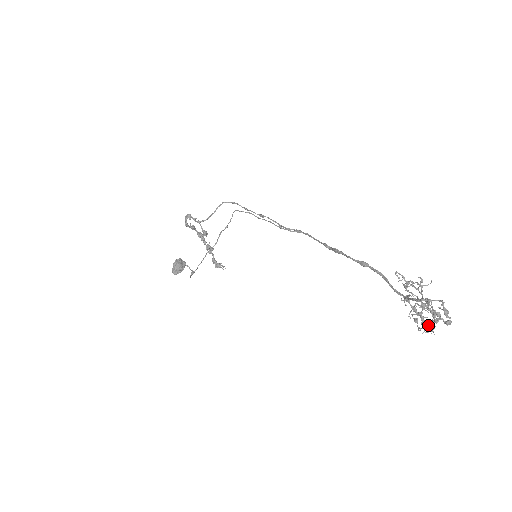
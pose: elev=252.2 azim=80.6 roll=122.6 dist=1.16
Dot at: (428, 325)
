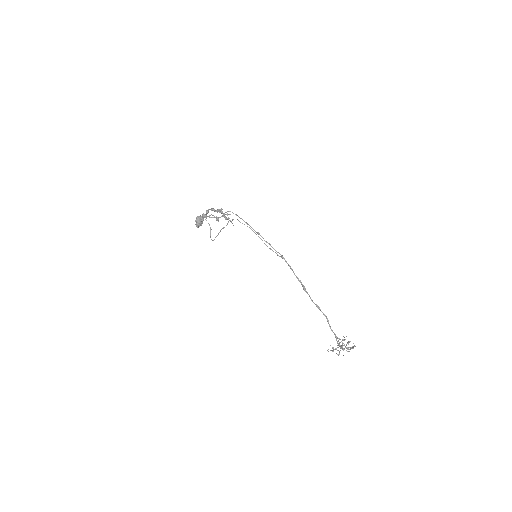
Dot at: occluded
